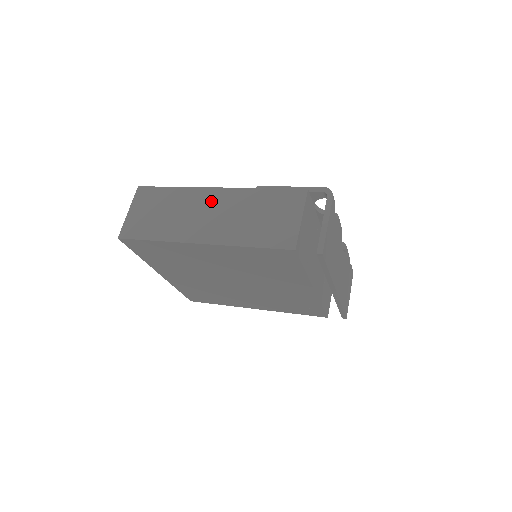
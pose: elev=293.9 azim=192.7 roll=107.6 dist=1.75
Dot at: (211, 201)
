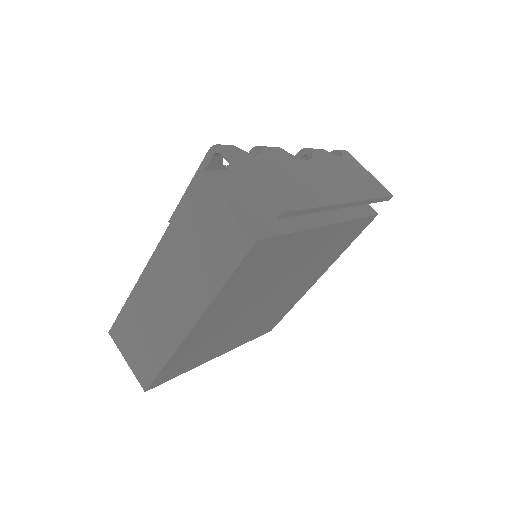
Dot at: (157, 281)
